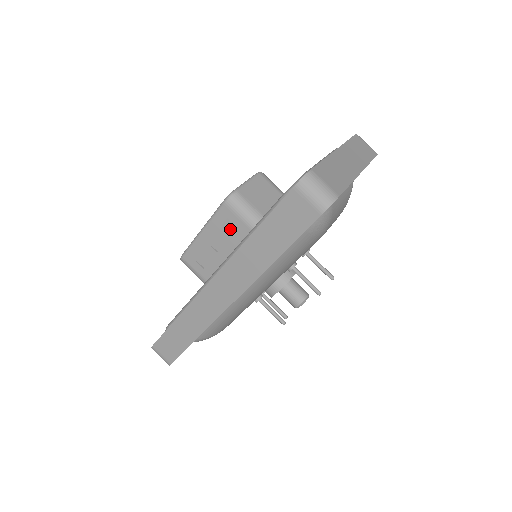
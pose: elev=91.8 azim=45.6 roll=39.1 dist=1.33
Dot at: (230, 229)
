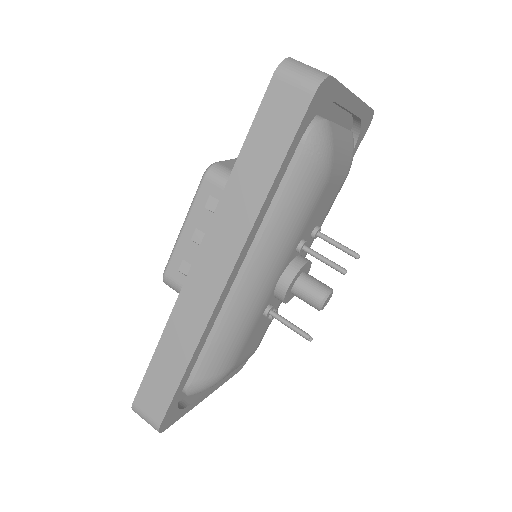
Dot at: occluded
